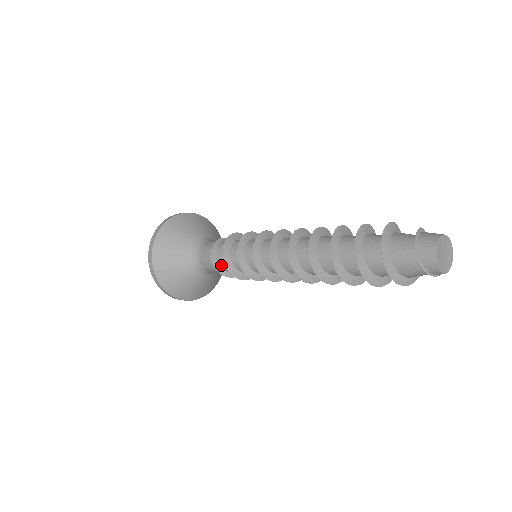
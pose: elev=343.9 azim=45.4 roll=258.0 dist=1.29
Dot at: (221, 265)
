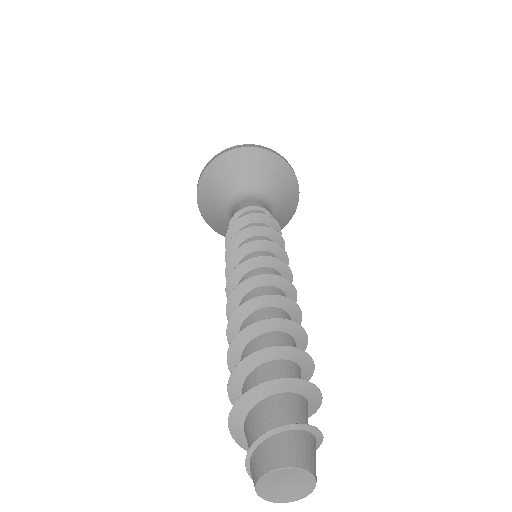
Dot at: occluded
